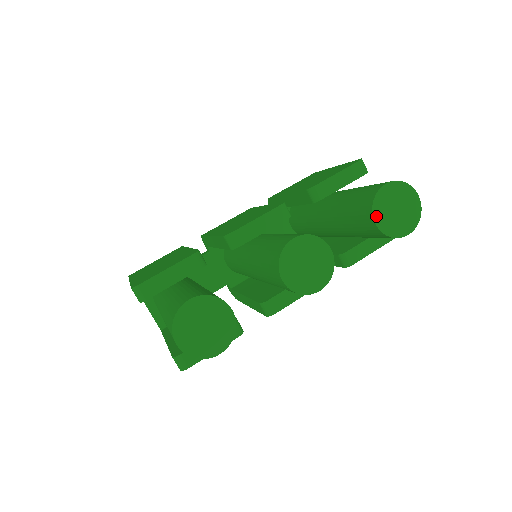
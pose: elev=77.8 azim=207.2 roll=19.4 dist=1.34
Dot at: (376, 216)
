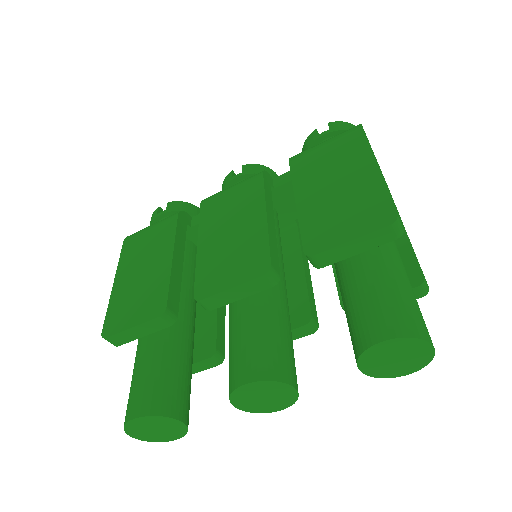
Dot at: (362, 365)
